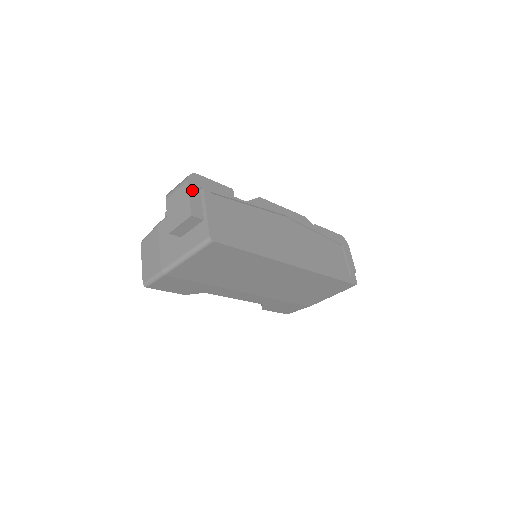
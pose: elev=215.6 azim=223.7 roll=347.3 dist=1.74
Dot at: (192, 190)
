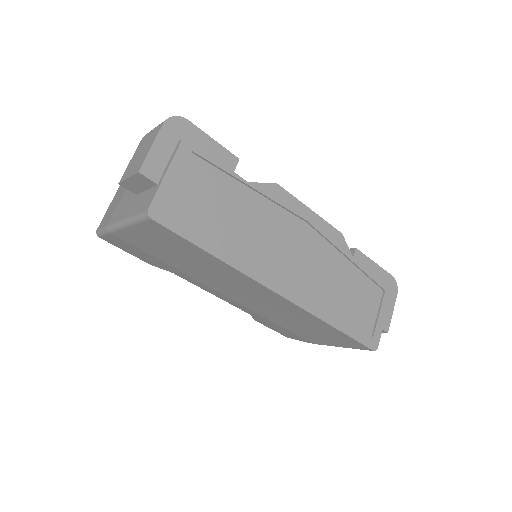
Dot at: (163, 138)
